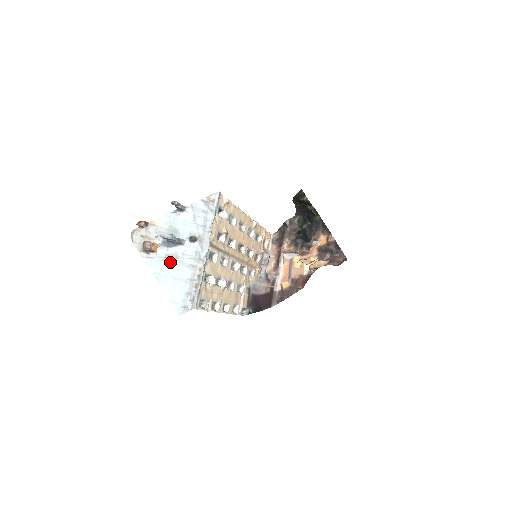
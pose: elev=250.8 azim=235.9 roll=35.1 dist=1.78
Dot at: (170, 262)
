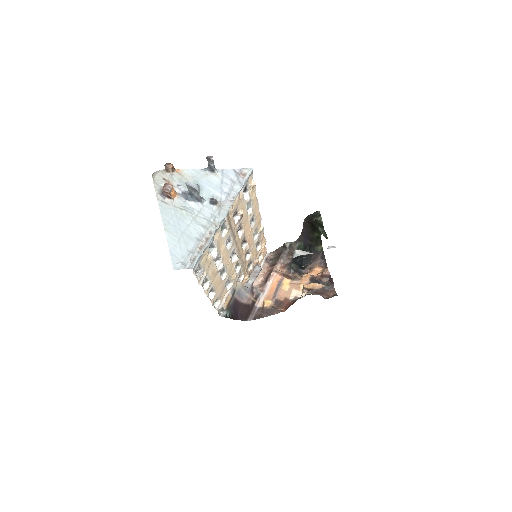
Dot at: (183, 215)
